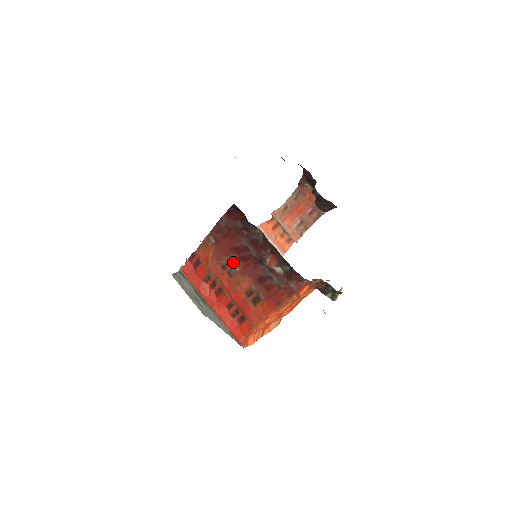
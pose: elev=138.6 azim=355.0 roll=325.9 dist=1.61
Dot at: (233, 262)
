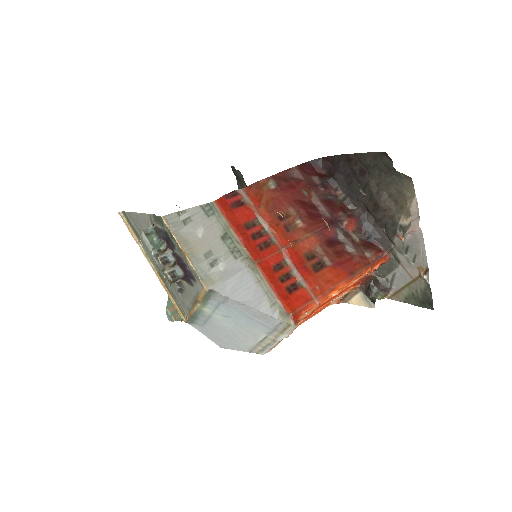
Dot at: (296, 215)
